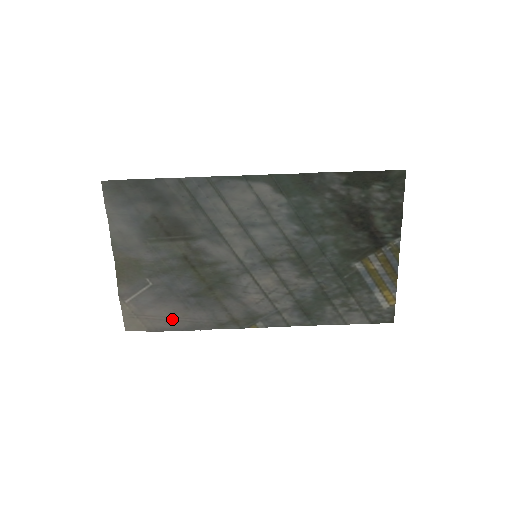
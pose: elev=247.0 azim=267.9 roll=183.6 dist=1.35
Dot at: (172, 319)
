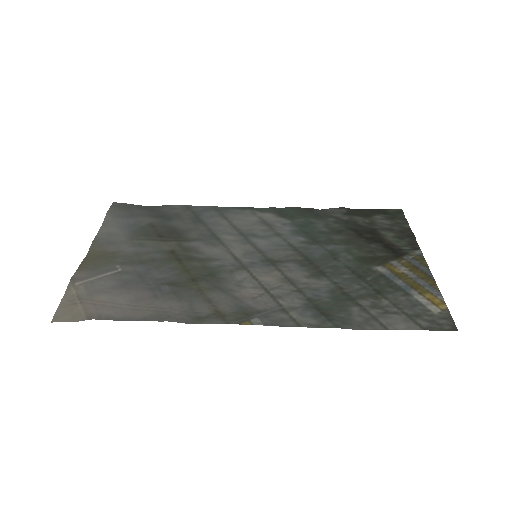
Dot at: (129, 308)
